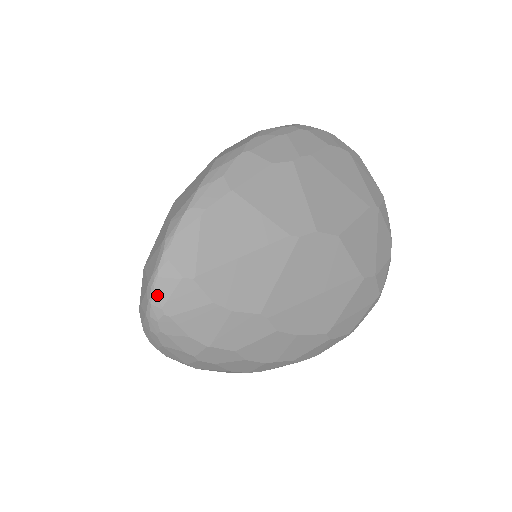
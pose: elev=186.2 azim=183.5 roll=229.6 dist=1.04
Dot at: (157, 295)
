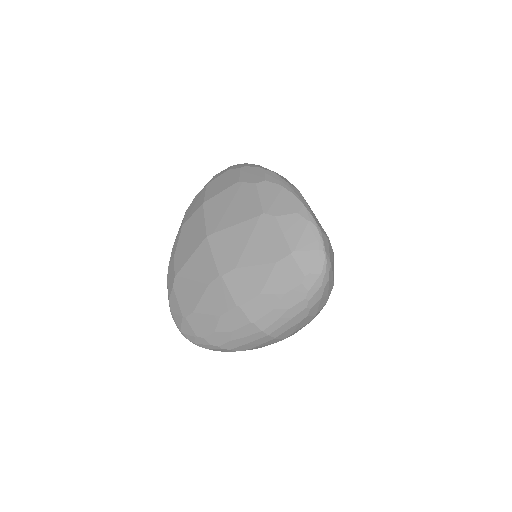
Dot at: (327, 253)
